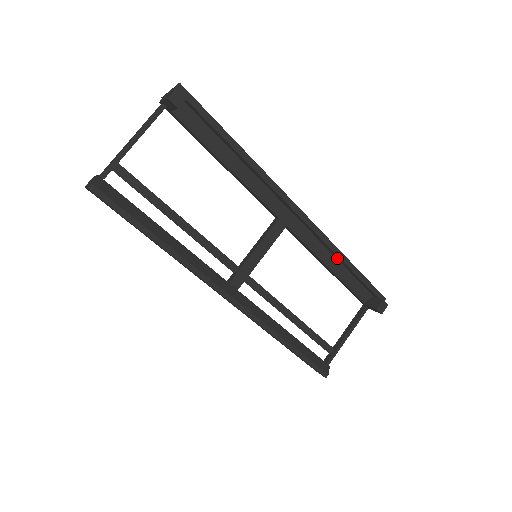
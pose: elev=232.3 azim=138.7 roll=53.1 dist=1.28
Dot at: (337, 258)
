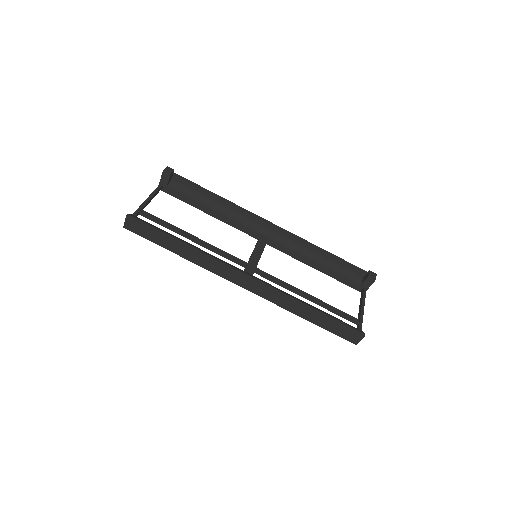
Dot at: (317, 253)
